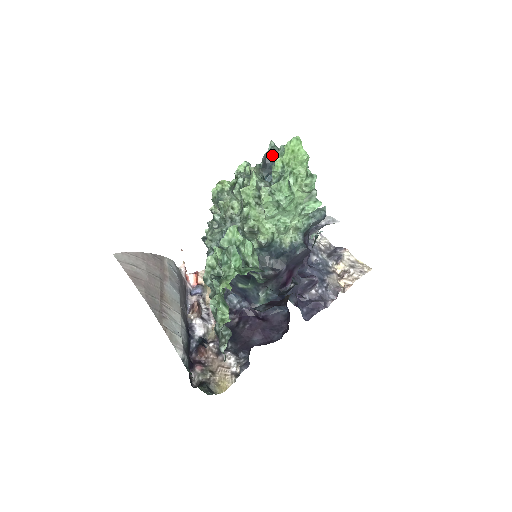
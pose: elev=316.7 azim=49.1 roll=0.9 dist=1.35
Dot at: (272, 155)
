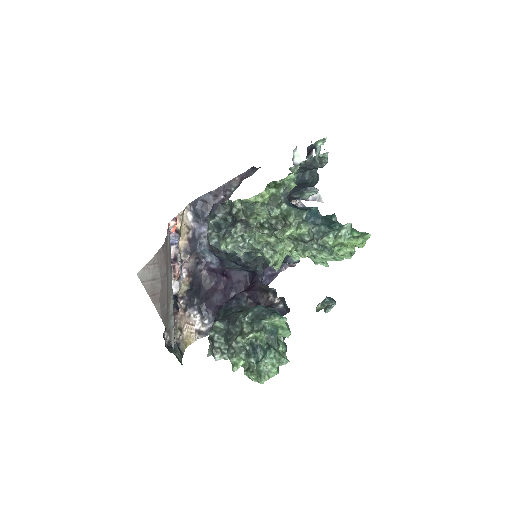
Dot at: (318, 163)
